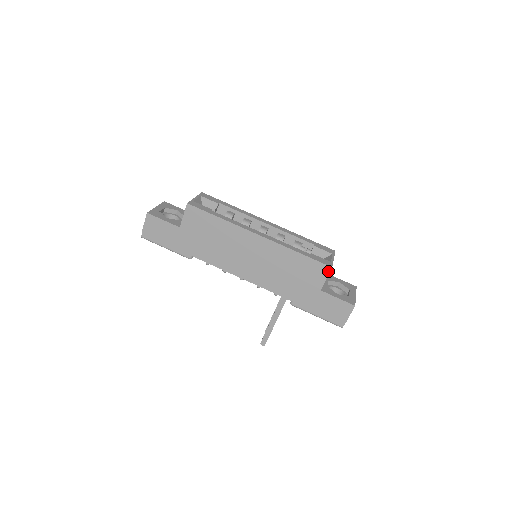
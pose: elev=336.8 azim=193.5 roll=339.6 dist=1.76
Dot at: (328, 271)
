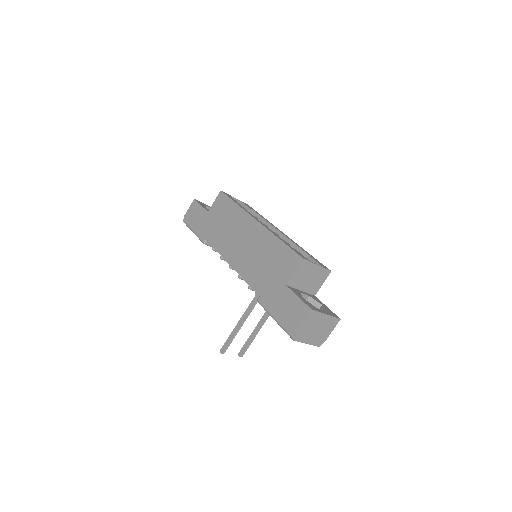
Dot at: (299, 263)
